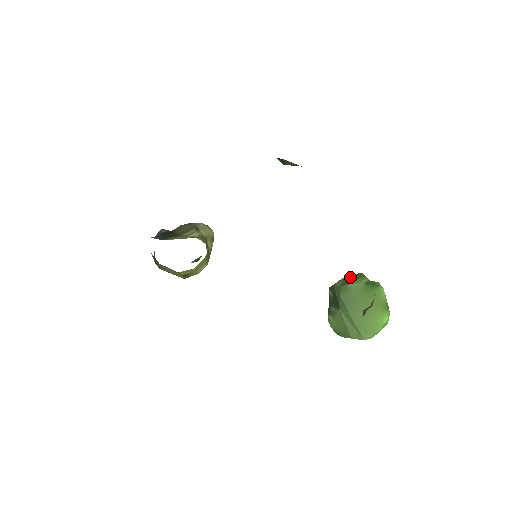
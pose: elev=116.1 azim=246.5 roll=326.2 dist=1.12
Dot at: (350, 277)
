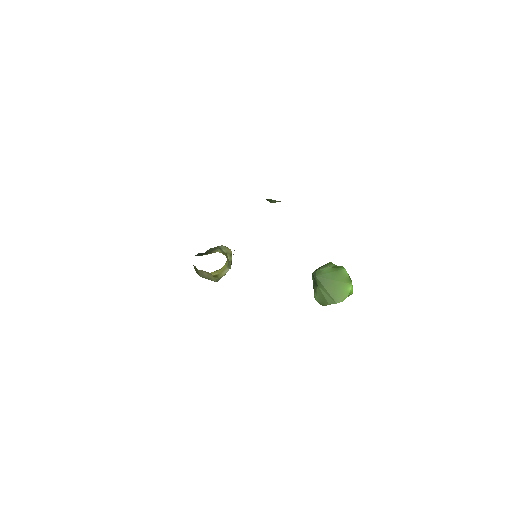
Dot at: occluded
